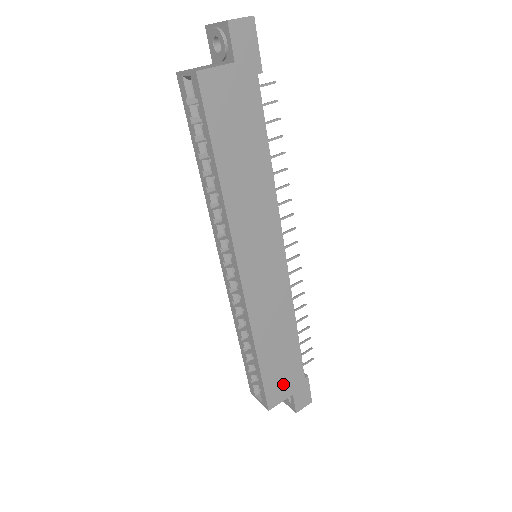
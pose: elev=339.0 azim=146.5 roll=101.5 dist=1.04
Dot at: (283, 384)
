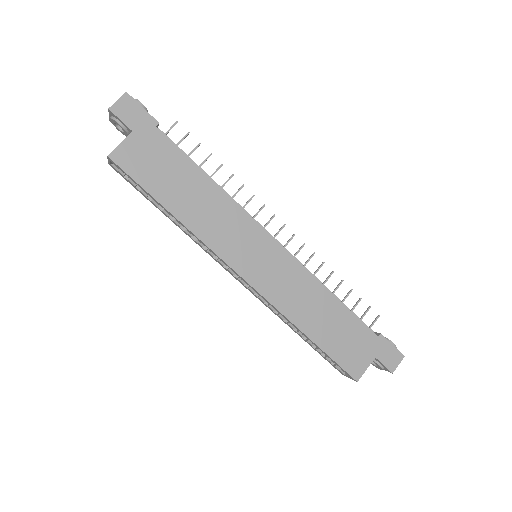
Dot at: (356, 352)
